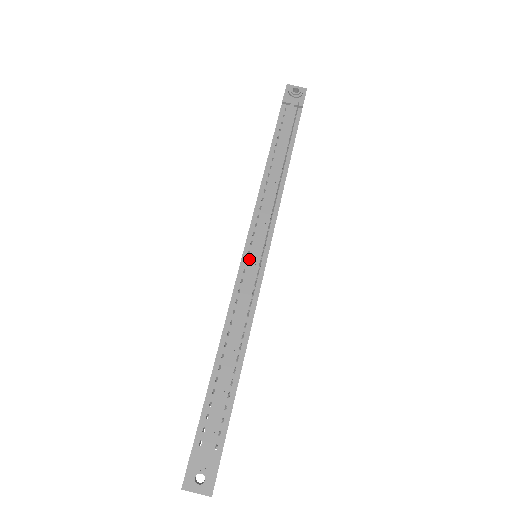
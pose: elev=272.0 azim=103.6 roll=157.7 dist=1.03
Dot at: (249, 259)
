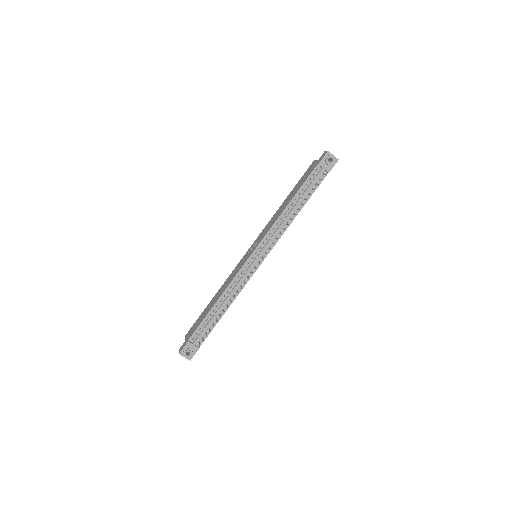
Dot at: (251, 262)
